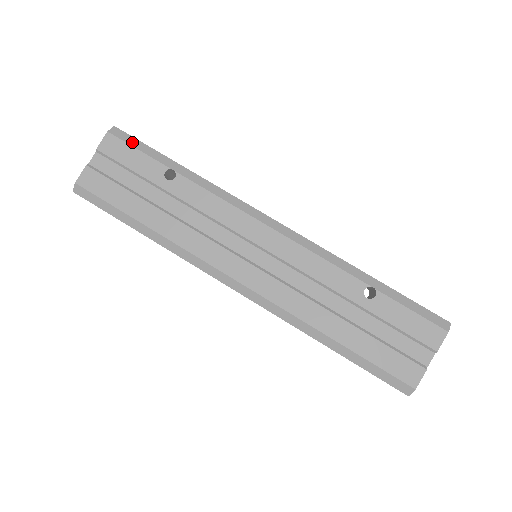
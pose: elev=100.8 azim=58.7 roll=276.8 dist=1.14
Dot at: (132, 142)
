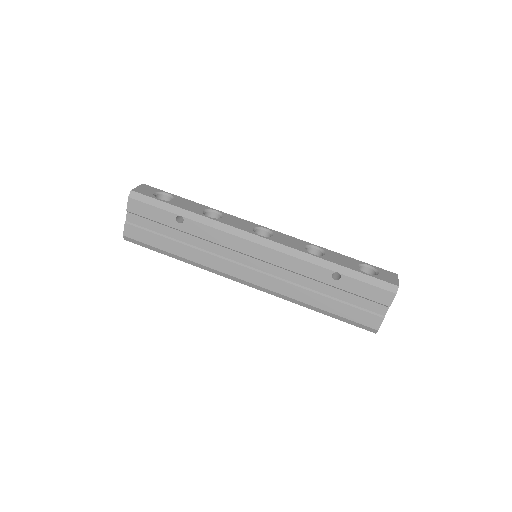
Dot at: (147, 201)
